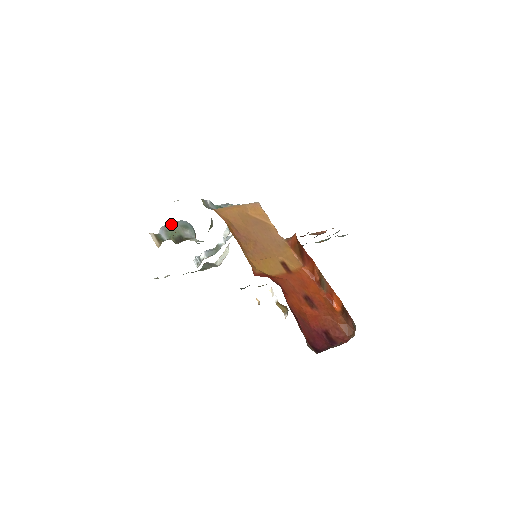
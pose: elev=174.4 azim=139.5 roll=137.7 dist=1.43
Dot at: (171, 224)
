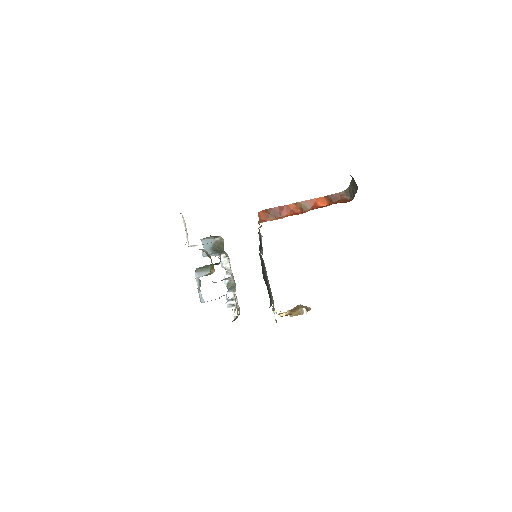
Dot at: (198, 268)
